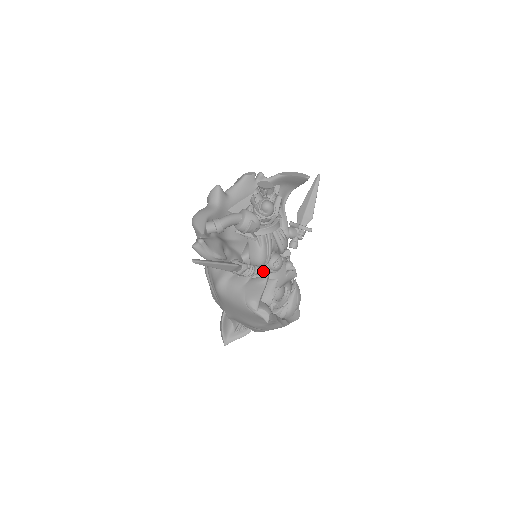
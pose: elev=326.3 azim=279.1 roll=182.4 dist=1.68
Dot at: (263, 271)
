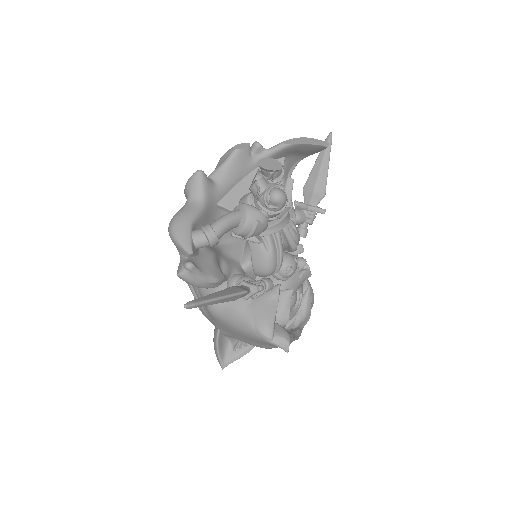
Dot at: (270, 278)
